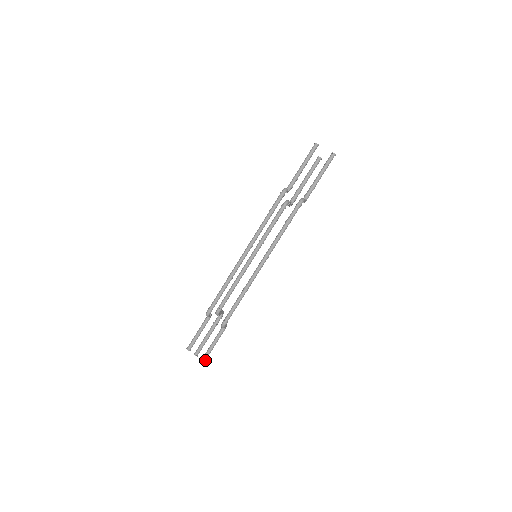
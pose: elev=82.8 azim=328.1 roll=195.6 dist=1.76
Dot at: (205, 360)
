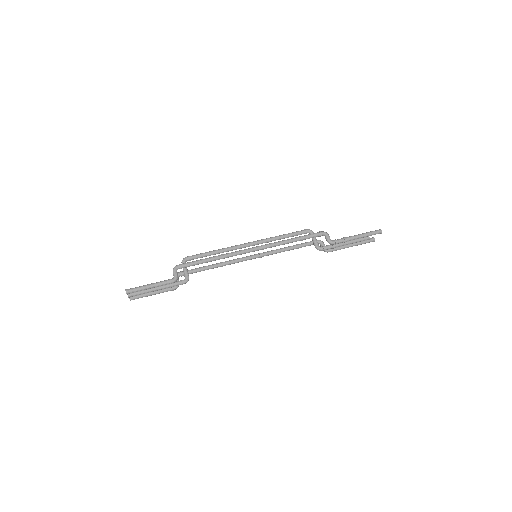
Dot at: (128, 291)
